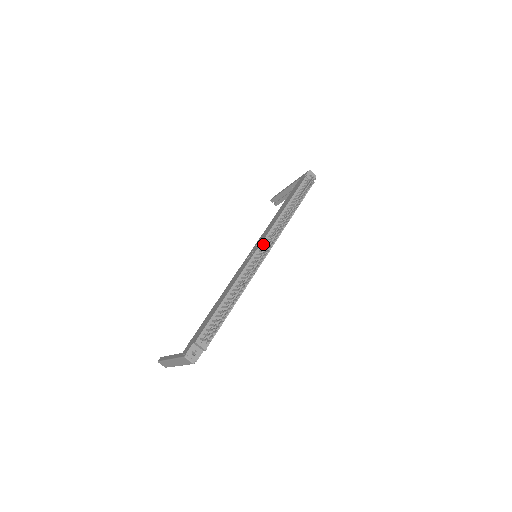
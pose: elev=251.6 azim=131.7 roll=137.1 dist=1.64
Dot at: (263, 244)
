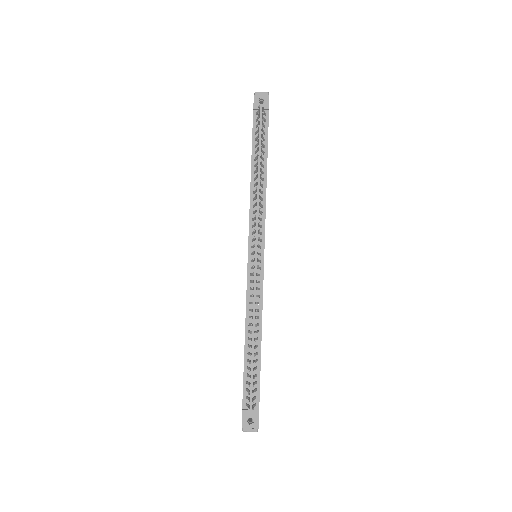
Dot at: (251, 242)
